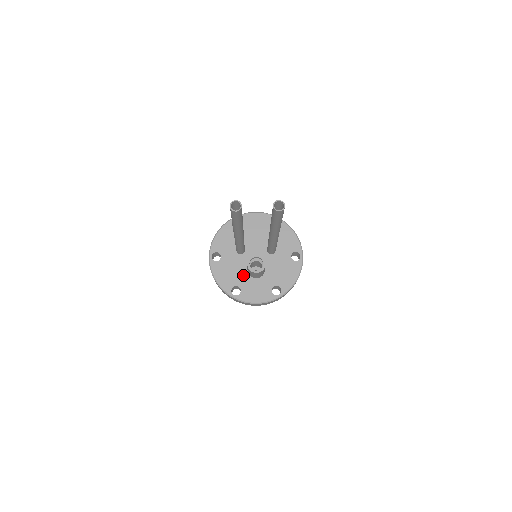
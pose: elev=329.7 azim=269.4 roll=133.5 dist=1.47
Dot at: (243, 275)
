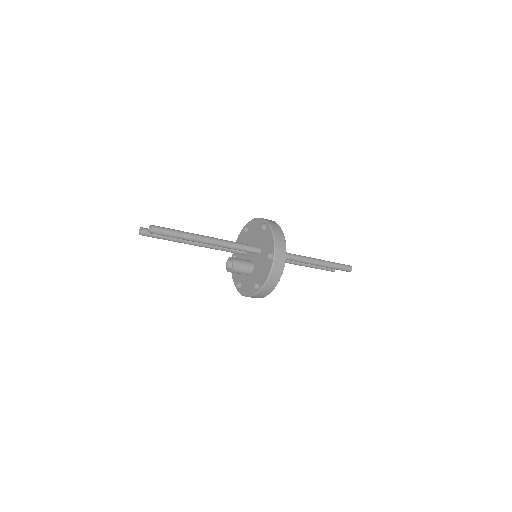
Dot at: occluded
